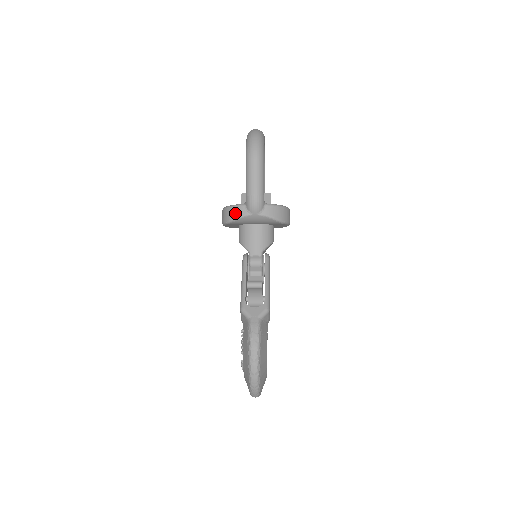
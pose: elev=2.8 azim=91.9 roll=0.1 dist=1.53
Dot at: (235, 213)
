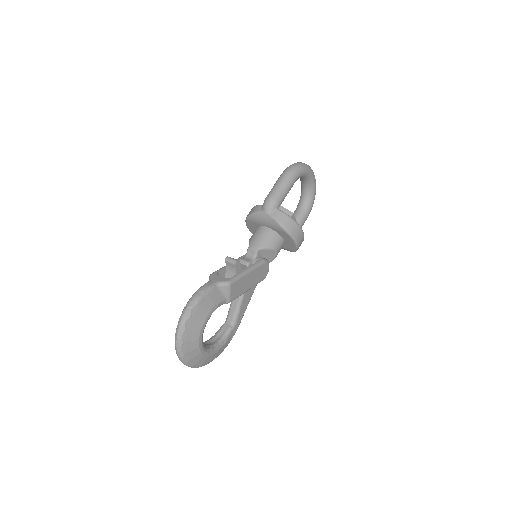
Dot at: (253, 210)
